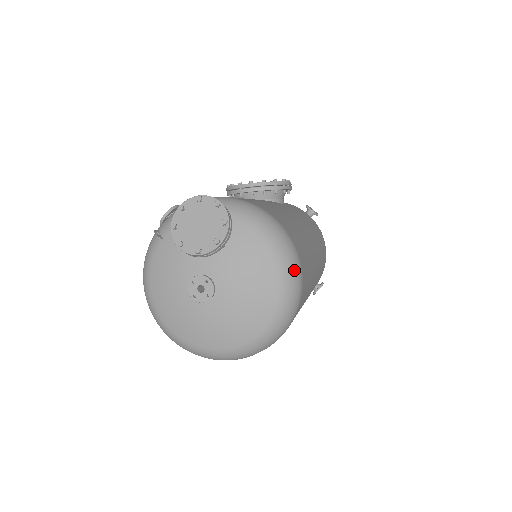
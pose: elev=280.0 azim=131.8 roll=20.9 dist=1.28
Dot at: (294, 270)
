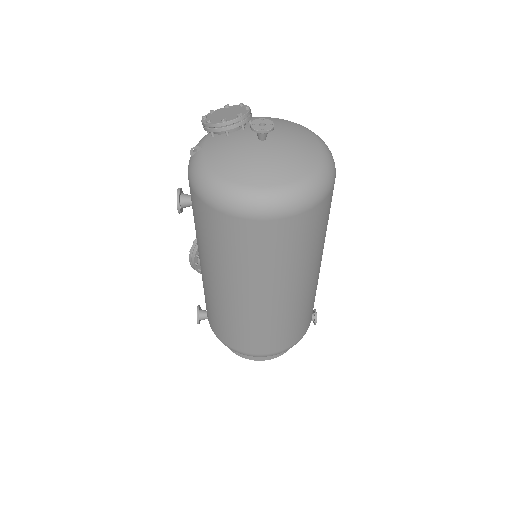
Dot at: occluded
